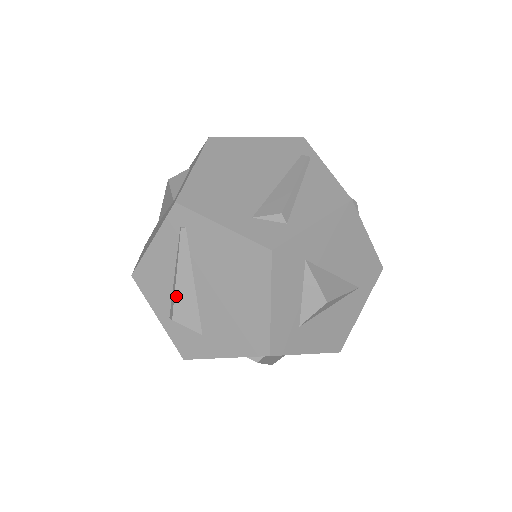
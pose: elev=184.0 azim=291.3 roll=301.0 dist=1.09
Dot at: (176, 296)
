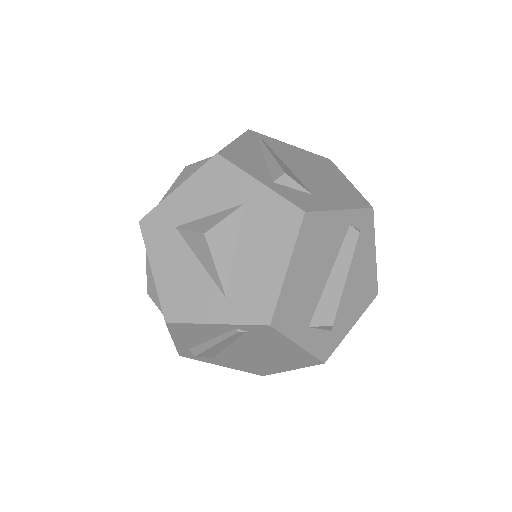
Dot at: (279, 163)
